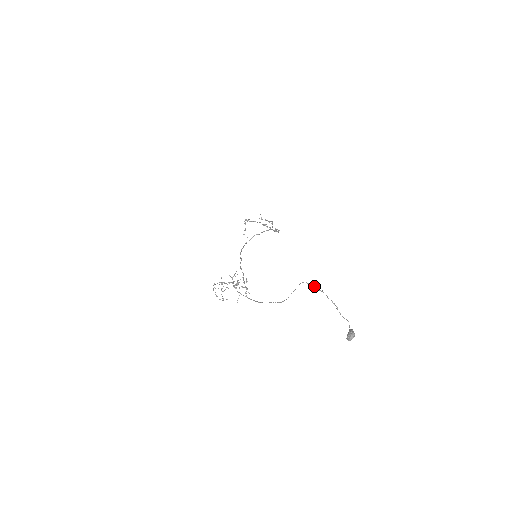
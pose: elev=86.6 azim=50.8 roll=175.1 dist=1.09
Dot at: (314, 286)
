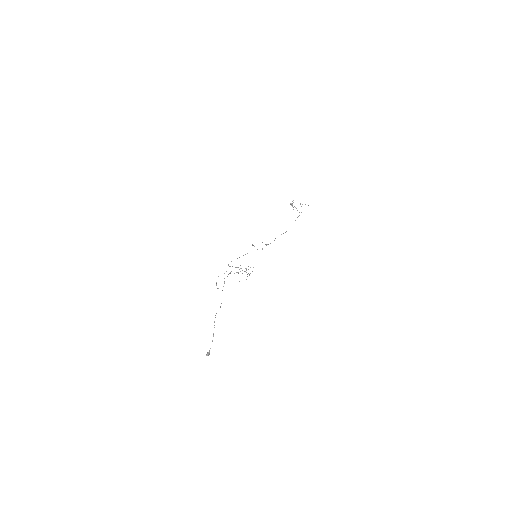
Dot at: occluded
